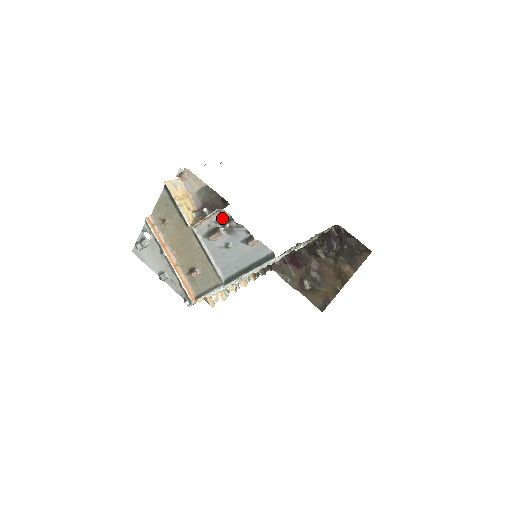
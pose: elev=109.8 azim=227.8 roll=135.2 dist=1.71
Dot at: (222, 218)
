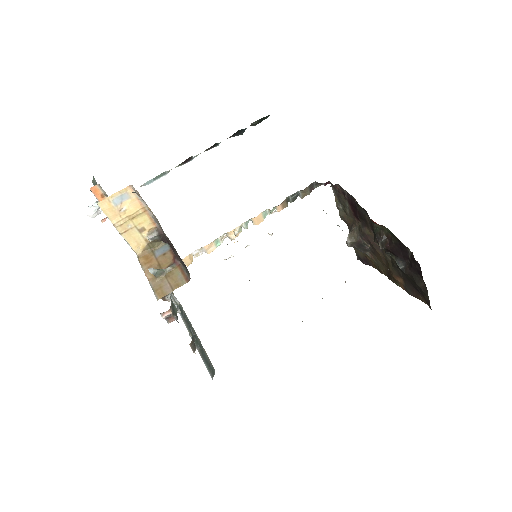
Dot at: occluded
